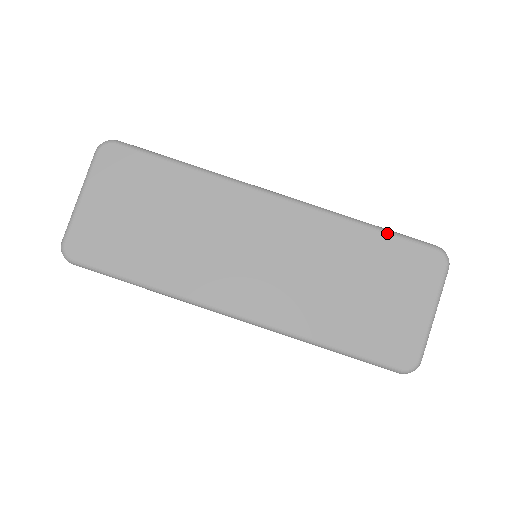
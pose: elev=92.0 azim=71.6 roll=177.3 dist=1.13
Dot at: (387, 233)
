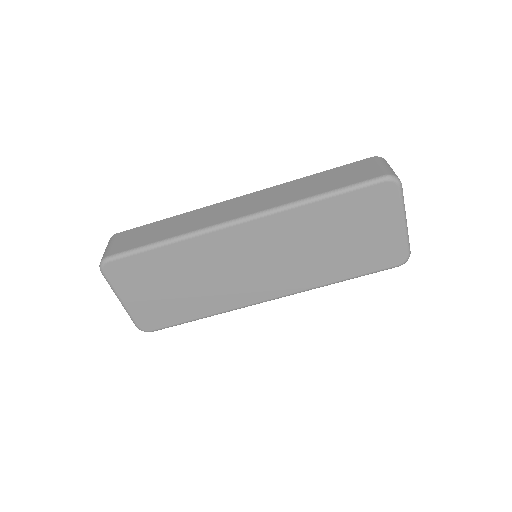
Dot at: (339, 194)
